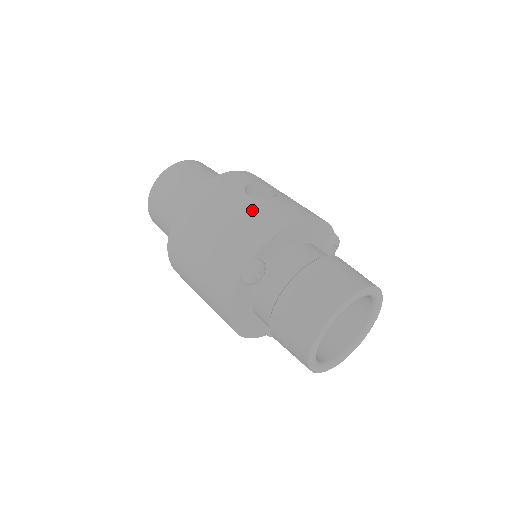
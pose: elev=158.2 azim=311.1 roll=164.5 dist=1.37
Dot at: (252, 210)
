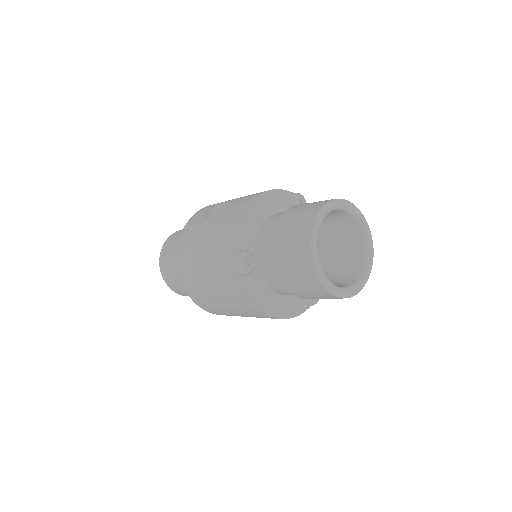
Dot at: (216, 224)
